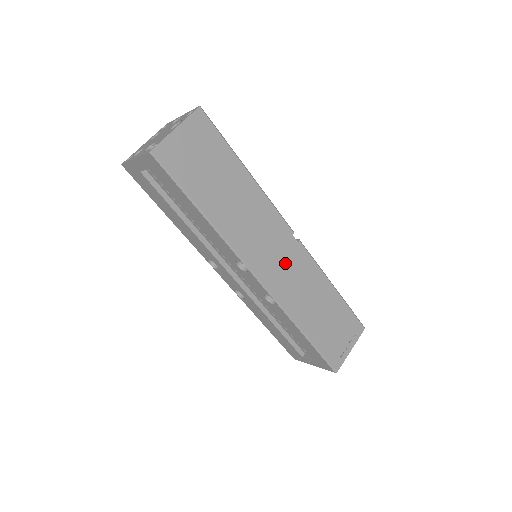
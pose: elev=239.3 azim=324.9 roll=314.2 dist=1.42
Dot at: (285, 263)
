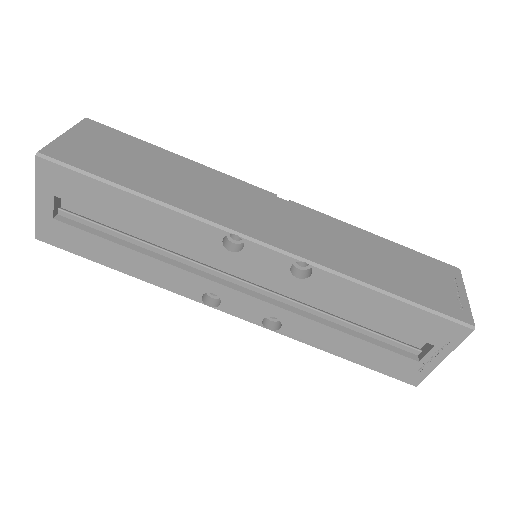
Dot at: (288, 222)
